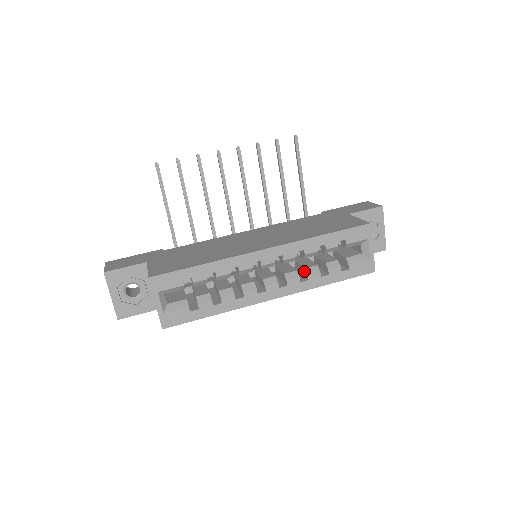
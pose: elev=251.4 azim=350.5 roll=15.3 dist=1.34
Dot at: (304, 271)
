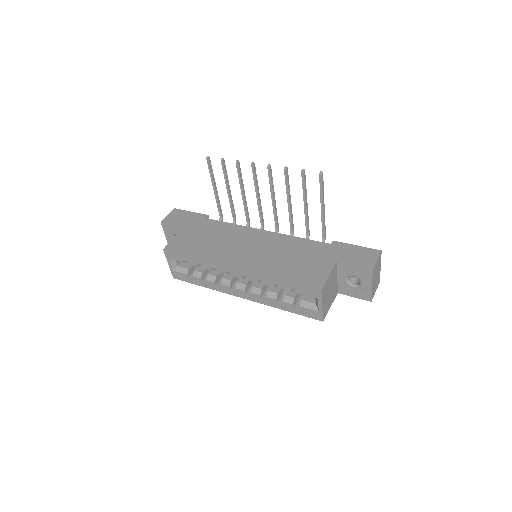
Dot at: (269, 291)
